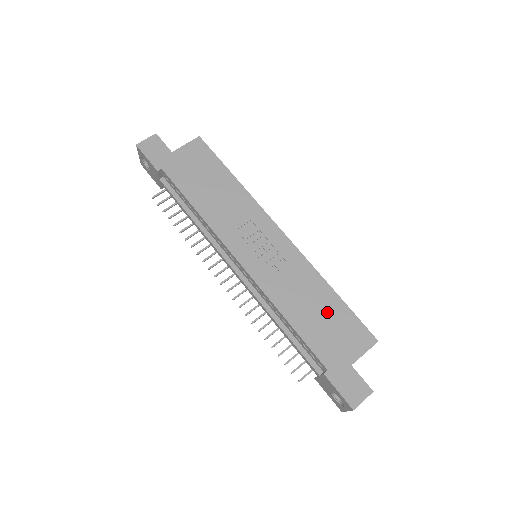
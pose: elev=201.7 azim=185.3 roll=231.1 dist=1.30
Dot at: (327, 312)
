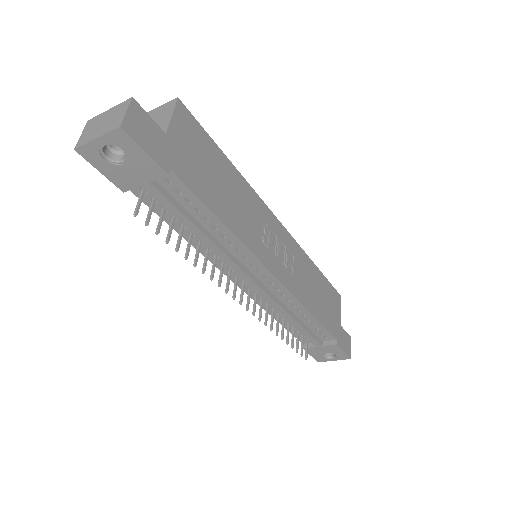
Dot at: (321, 290)
